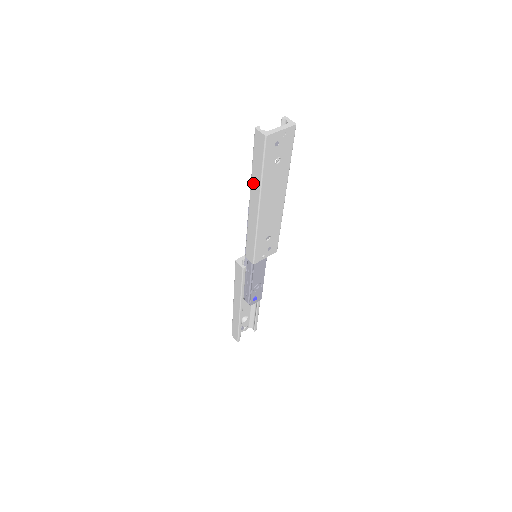
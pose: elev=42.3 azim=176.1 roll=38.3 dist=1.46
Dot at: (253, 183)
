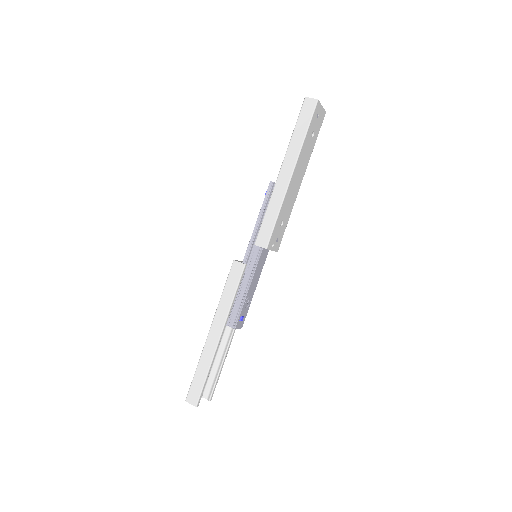
Dot at: (290, 149)
